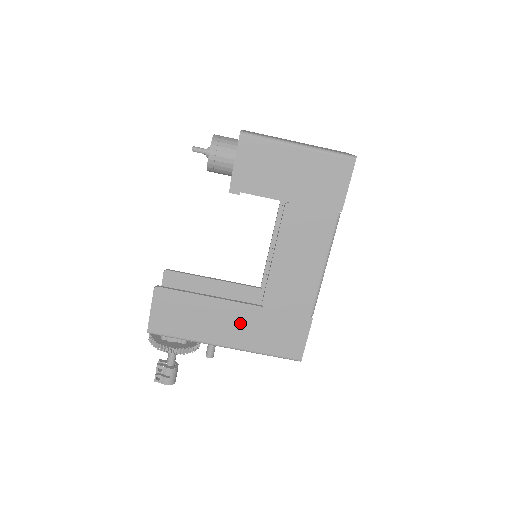
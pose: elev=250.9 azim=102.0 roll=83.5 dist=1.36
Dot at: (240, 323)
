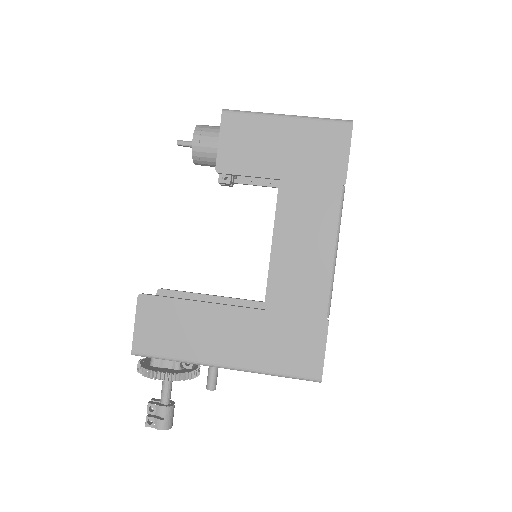
Dot at: (240, 333)
